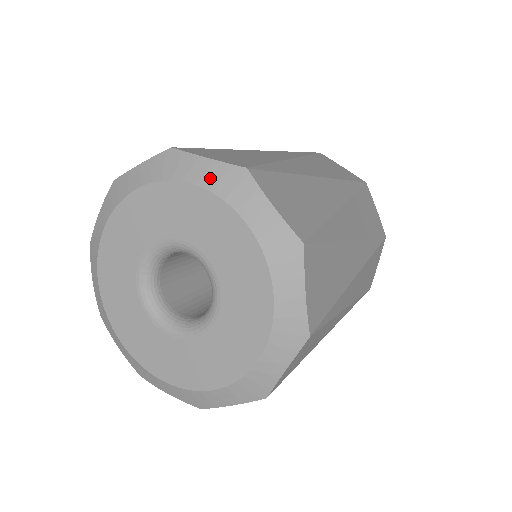
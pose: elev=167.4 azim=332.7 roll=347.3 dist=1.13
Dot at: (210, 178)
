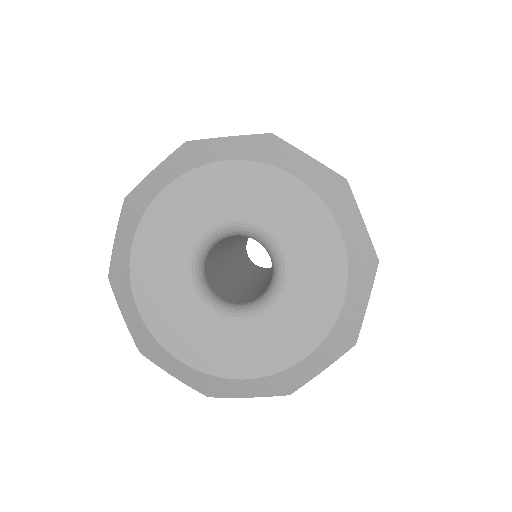
Dot at: (354, 241)
